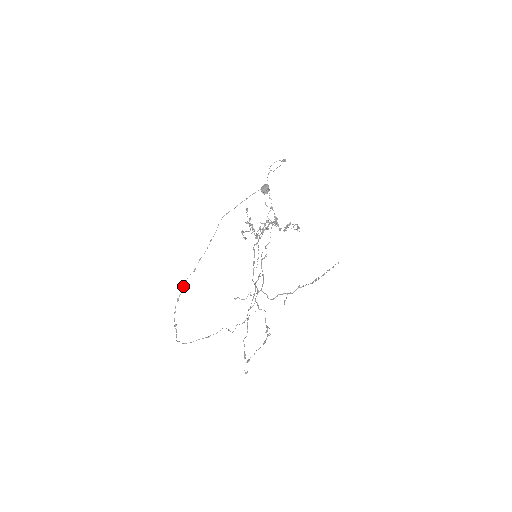
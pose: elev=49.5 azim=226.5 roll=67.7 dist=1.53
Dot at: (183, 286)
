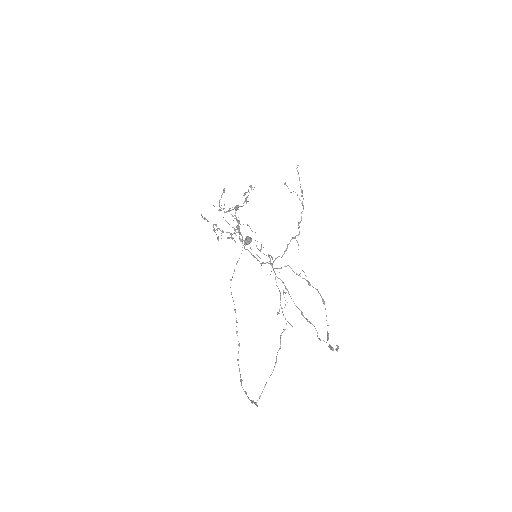
Dot at: occluded
